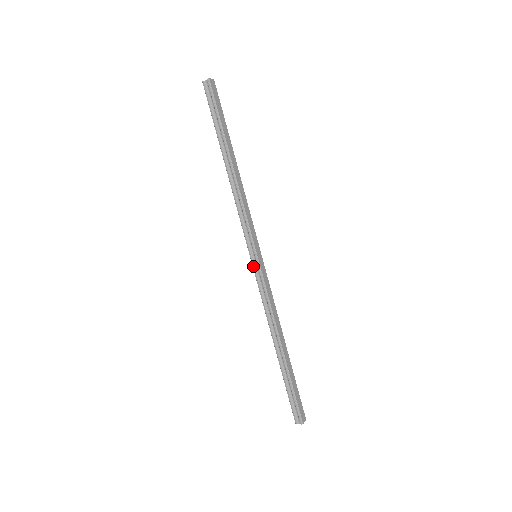
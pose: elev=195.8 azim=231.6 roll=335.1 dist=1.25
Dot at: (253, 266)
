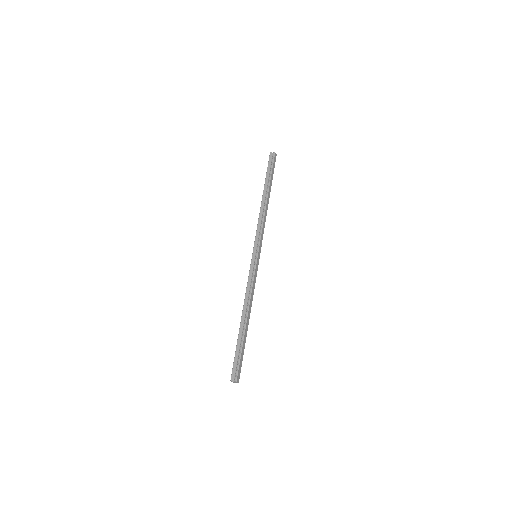
Dot at: (252, 260)
